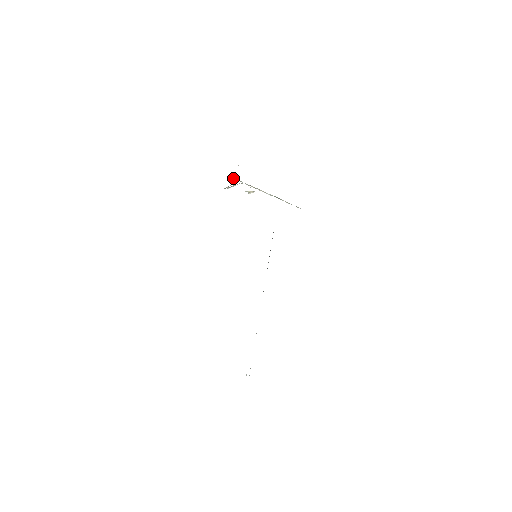
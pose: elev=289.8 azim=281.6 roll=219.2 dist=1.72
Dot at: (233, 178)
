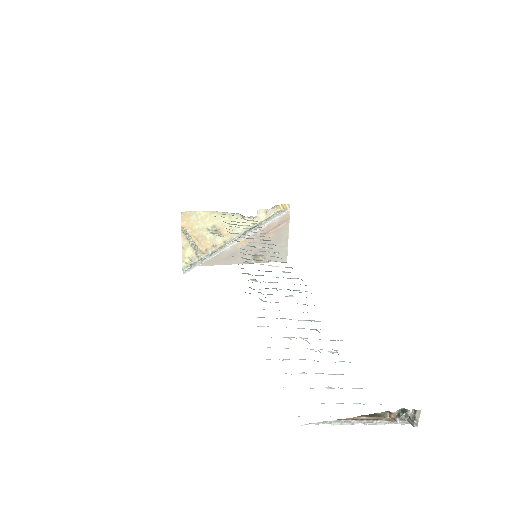
Dot at: (188, 268)
